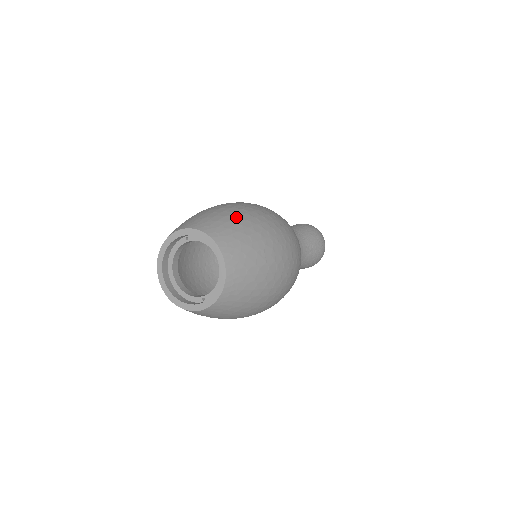
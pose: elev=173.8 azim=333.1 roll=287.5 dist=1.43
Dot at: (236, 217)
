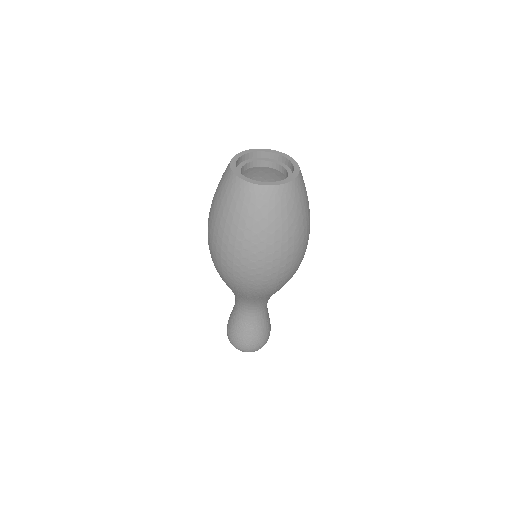
Dot at: occluded
